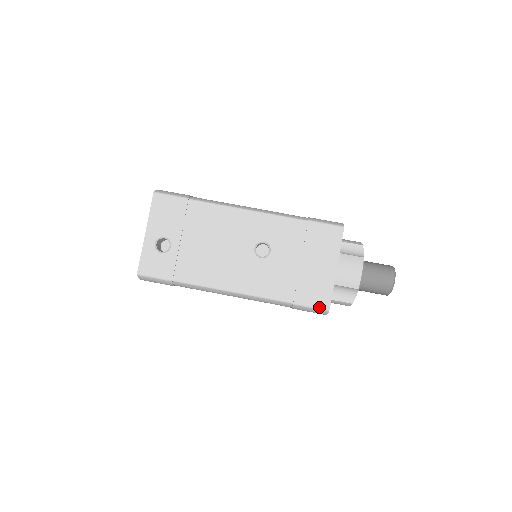
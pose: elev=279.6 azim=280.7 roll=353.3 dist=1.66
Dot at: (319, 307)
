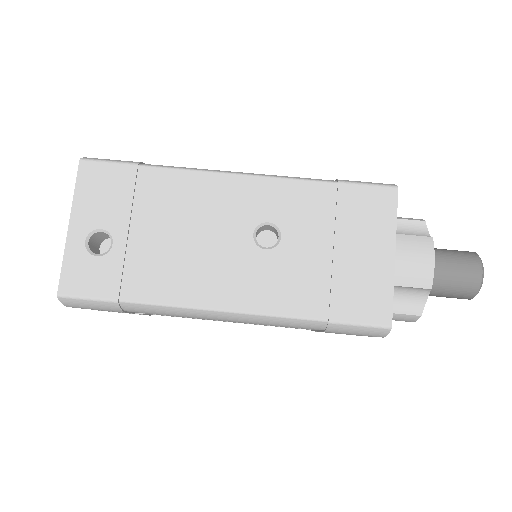
Dot at: (373, 323)
